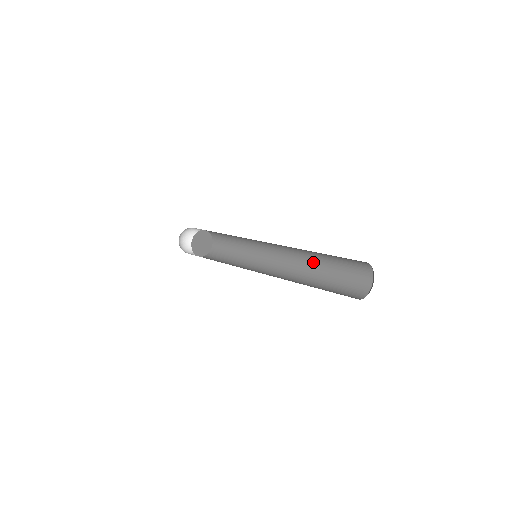
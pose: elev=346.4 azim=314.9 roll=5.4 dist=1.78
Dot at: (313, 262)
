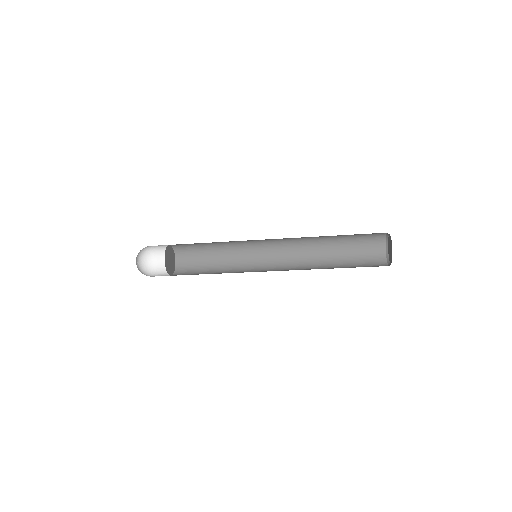
Dot at: (318, 242)
